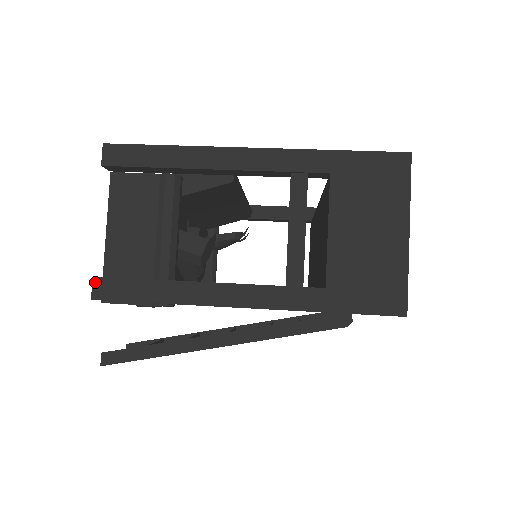
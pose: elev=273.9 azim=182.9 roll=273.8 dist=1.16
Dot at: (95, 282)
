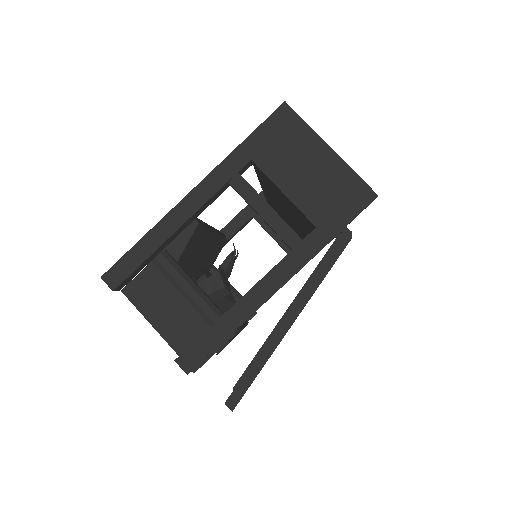
Dot at: (179, 363)
